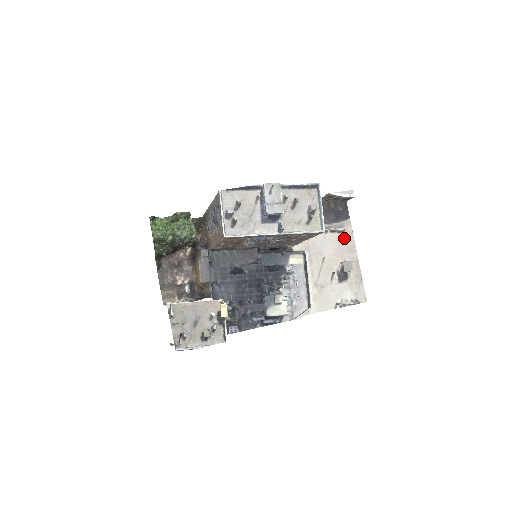
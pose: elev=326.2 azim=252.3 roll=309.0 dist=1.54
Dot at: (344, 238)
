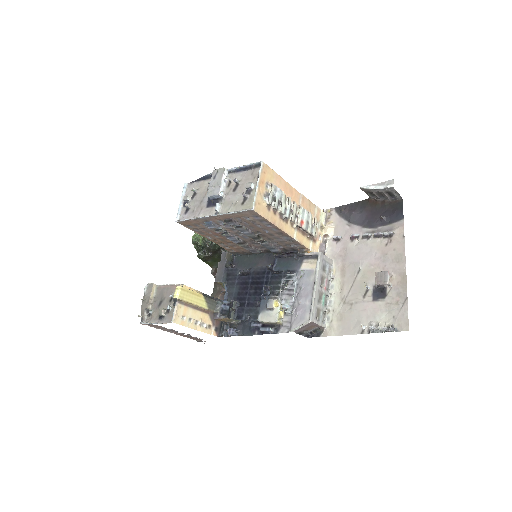
Dot at: (391, 244)
